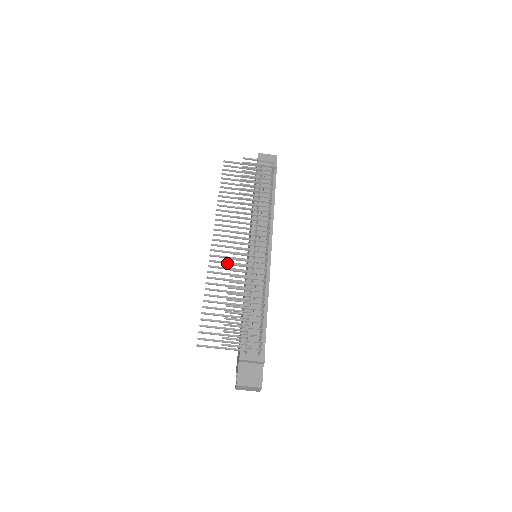
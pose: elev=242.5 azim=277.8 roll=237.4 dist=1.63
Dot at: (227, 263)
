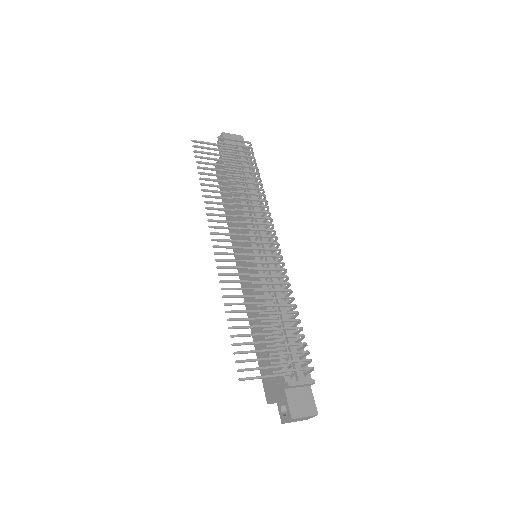
Dot at: (238, 268)
